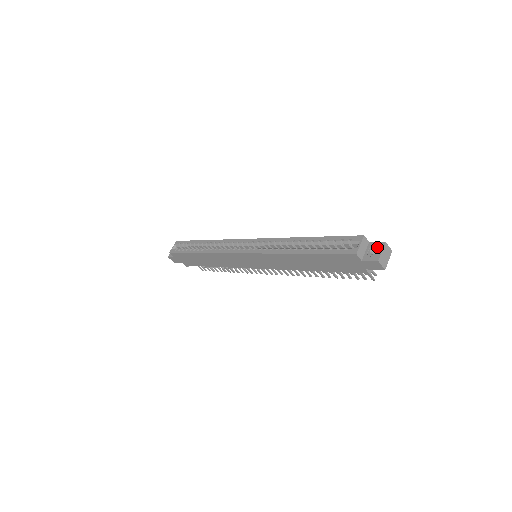
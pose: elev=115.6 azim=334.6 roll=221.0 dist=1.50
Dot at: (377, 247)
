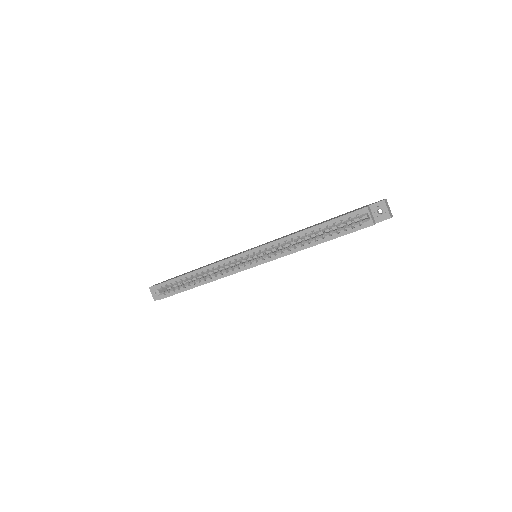
Dot at: (380, 207)
